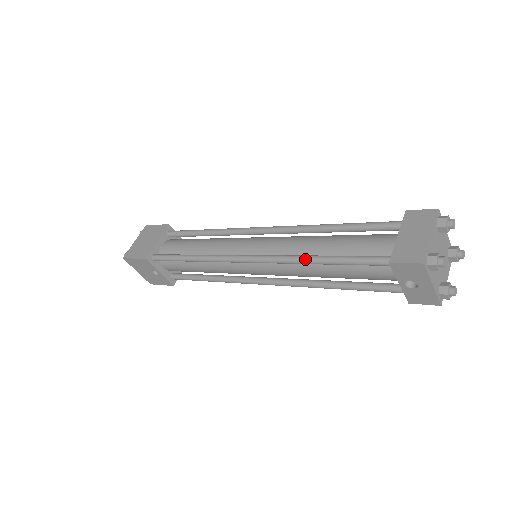
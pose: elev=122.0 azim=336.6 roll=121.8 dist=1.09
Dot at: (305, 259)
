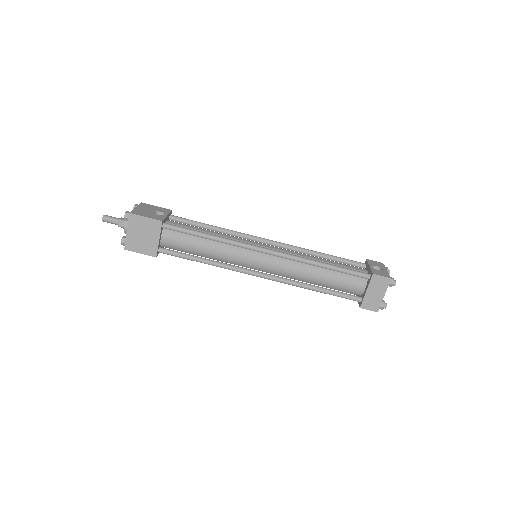
Dot at: occluded
